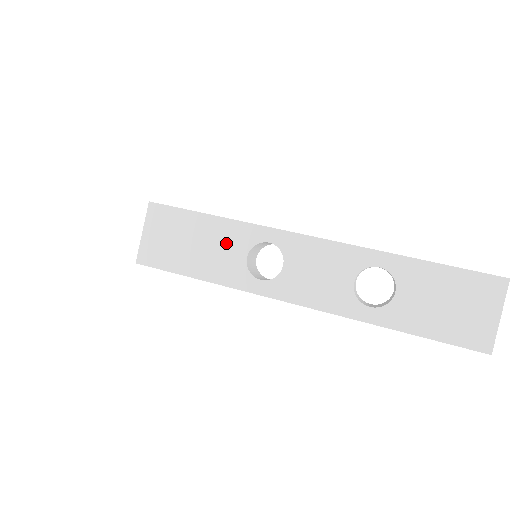
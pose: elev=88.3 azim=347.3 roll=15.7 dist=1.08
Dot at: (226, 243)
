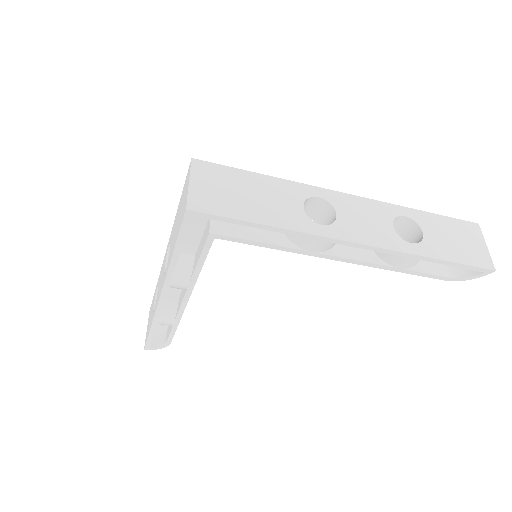
Dot at: (281, 196)
